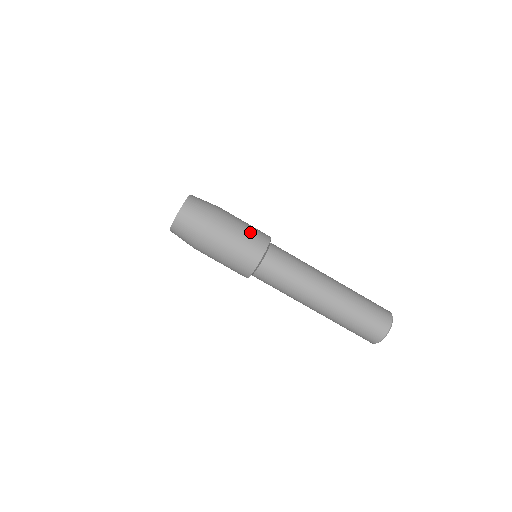
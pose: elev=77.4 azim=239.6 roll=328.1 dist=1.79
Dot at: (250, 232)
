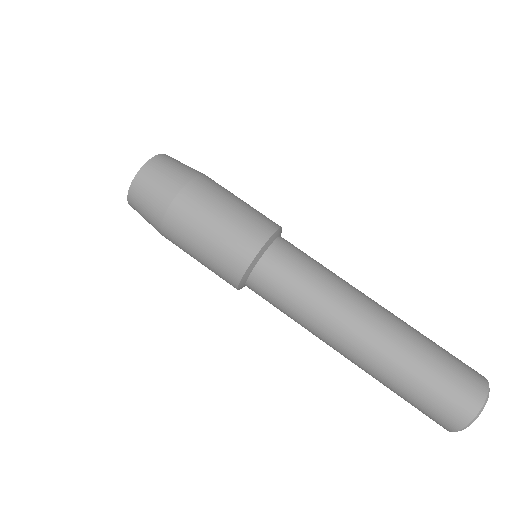
Dot at: (232, 227)
